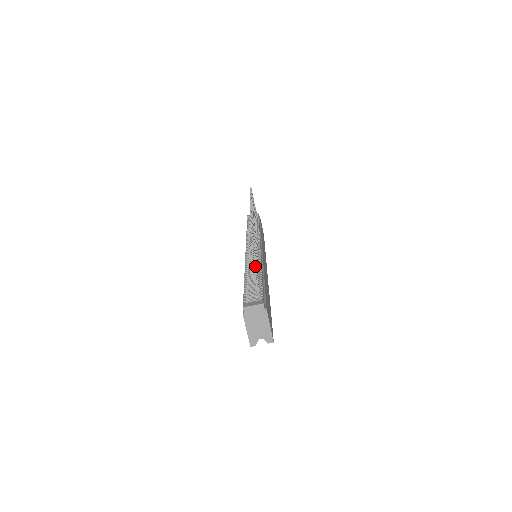
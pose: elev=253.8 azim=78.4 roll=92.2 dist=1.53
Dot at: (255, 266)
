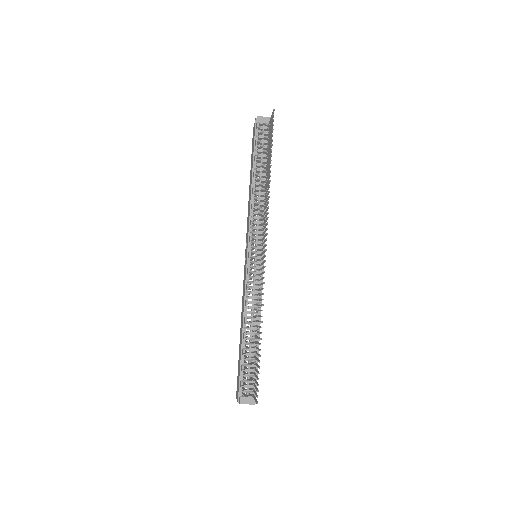
Dot at: (257, 376)
